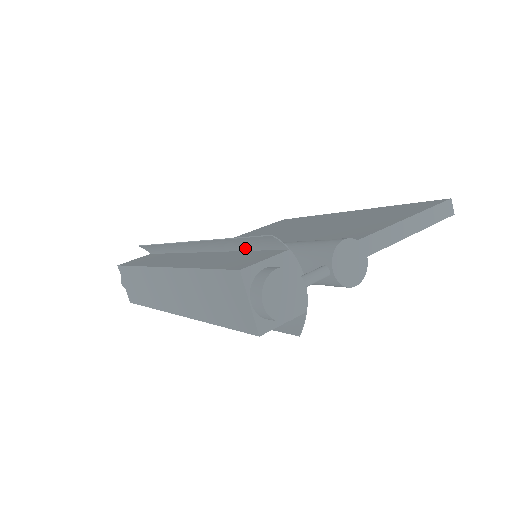
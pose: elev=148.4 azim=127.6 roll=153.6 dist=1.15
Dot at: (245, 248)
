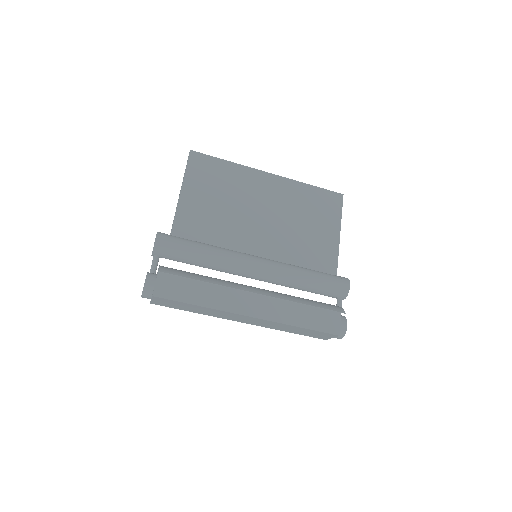
Dot at: (310, 302)
